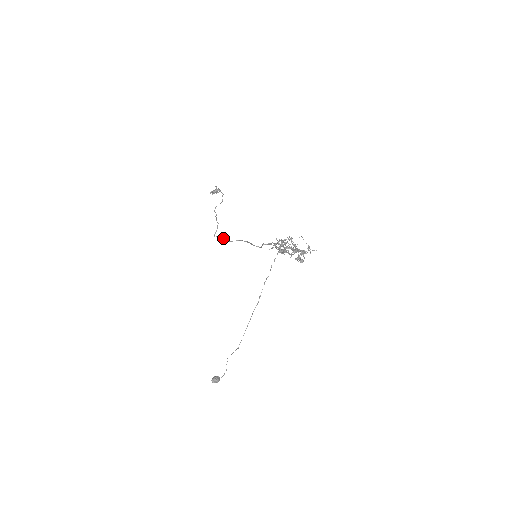
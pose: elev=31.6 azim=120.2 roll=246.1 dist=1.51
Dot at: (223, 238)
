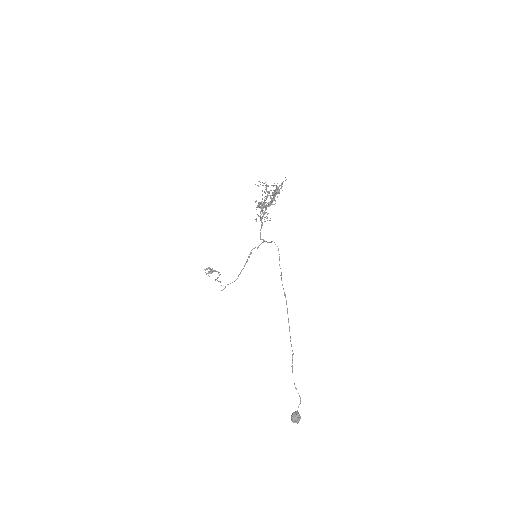
Dot at: occluded
